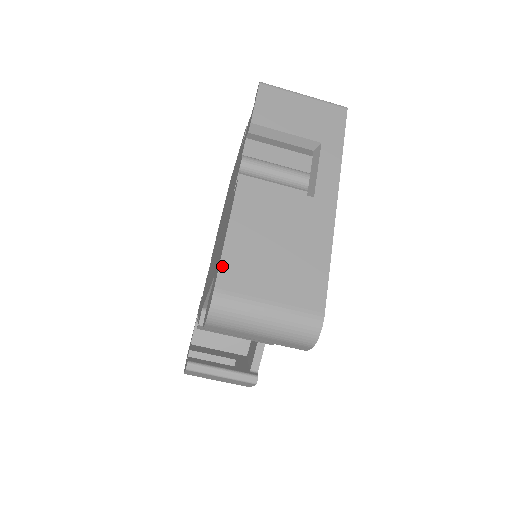
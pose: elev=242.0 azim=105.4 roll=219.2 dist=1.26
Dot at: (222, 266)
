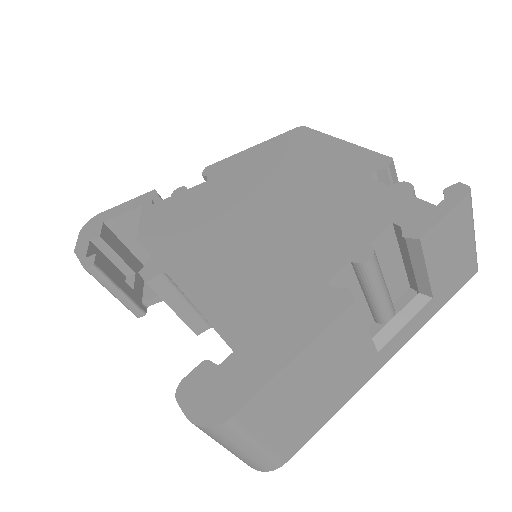
Dot at: (259, 395)
